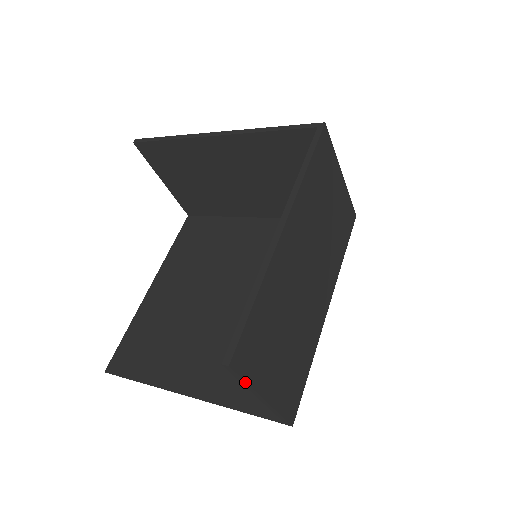
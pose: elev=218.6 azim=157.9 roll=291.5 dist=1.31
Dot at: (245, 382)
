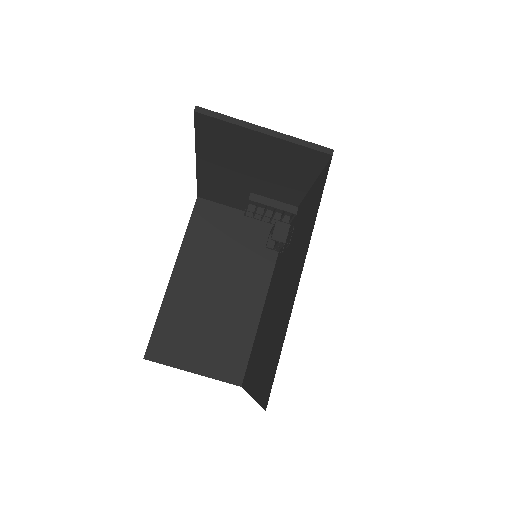
Dot at: (226, 116)
